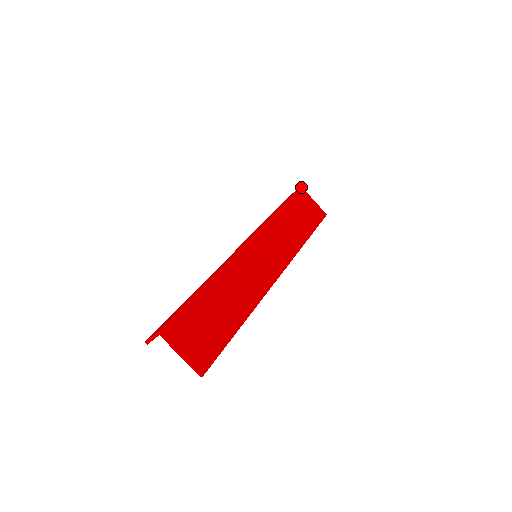
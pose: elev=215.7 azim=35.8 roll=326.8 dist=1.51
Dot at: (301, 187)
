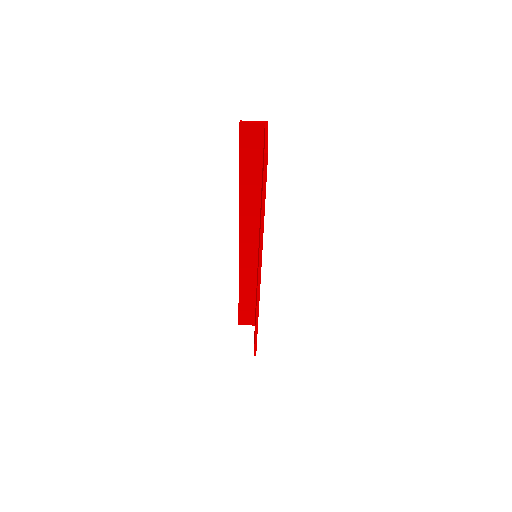
Dot at: occluded
